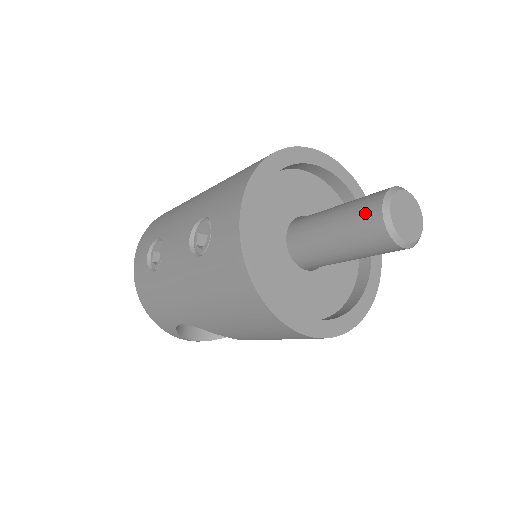
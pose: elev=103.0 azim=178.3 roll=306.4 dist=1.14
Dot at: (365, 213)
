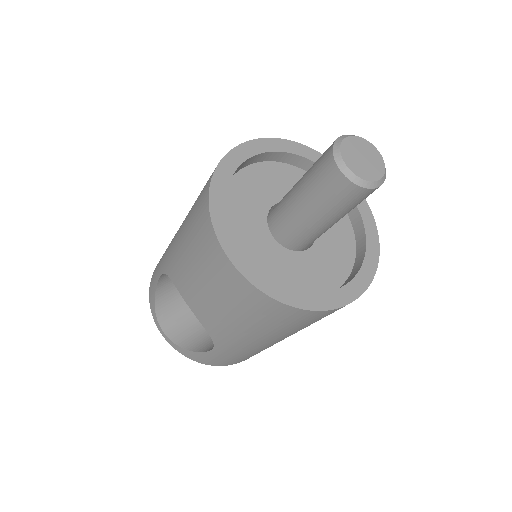
Dot at: occluded
